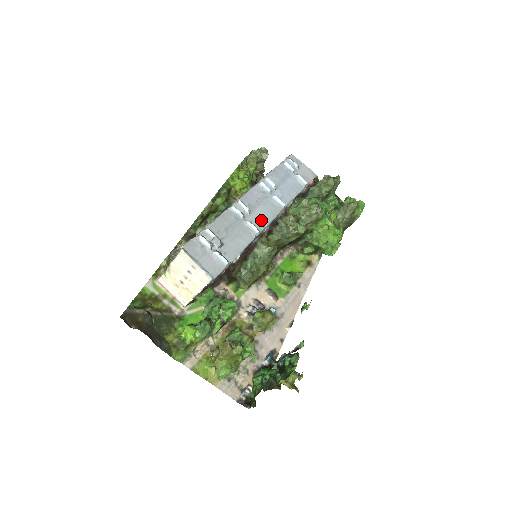
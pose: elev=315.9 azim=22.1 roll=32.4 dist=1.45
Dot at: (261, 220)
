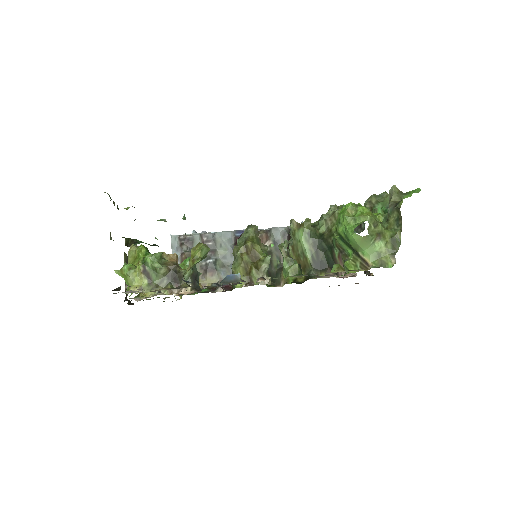
Dot at: occluded
